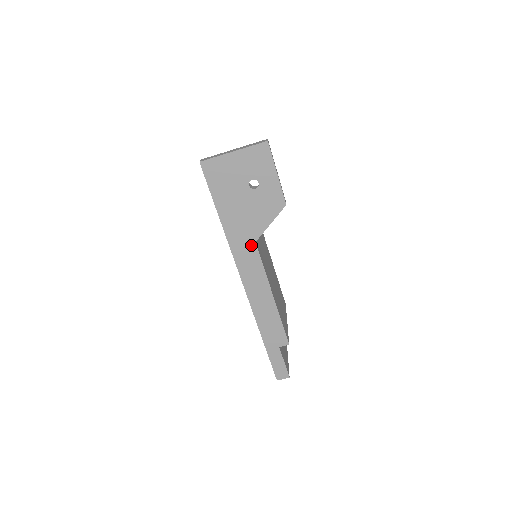
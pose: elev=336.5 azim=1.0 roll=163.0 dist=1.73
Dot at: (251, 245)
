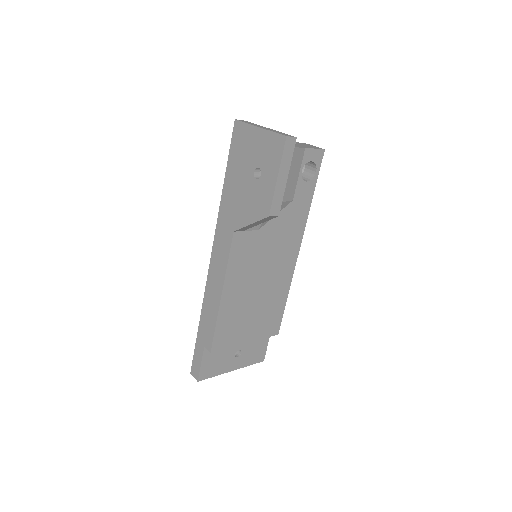
Dot at: (230, 231)
